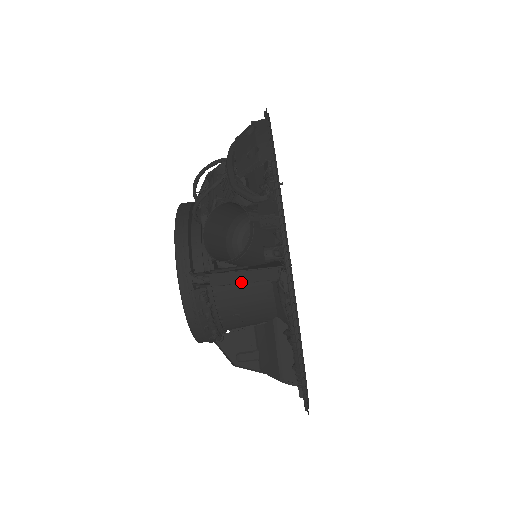
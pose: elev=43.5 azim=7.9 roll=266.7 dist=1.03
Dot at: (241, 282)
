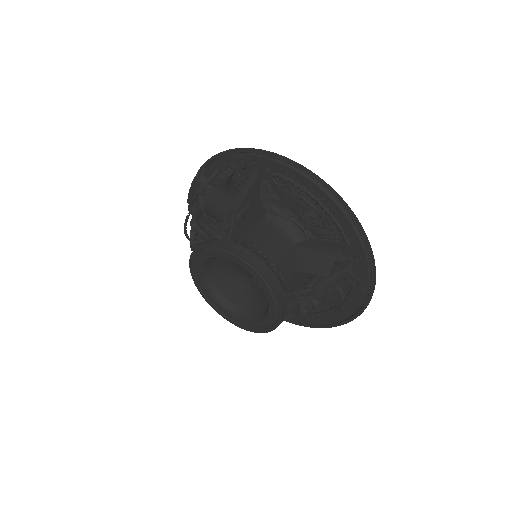
Dot at: (245, 193)
